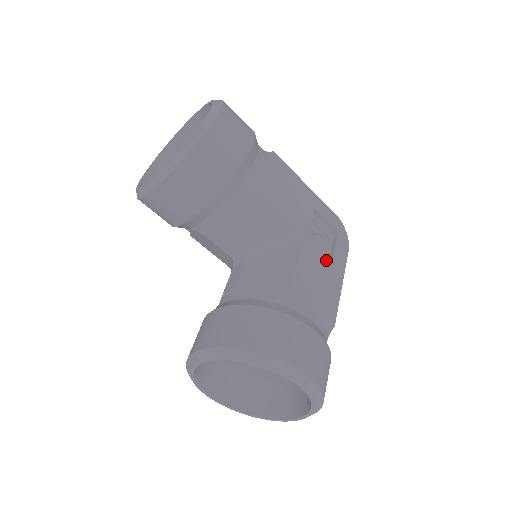
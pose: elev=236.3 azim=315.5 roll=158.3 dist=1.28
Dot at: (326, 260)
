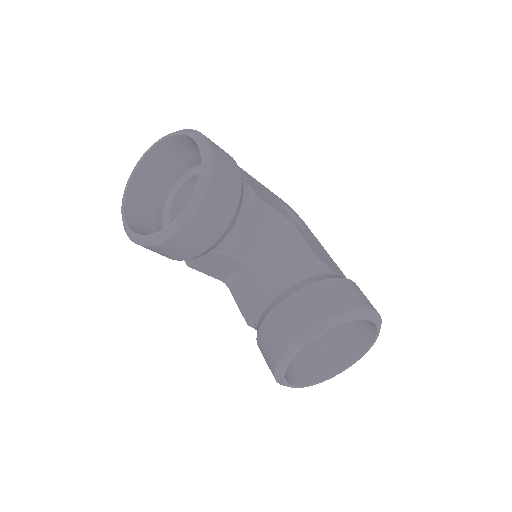
Dot at: (308, 234)
